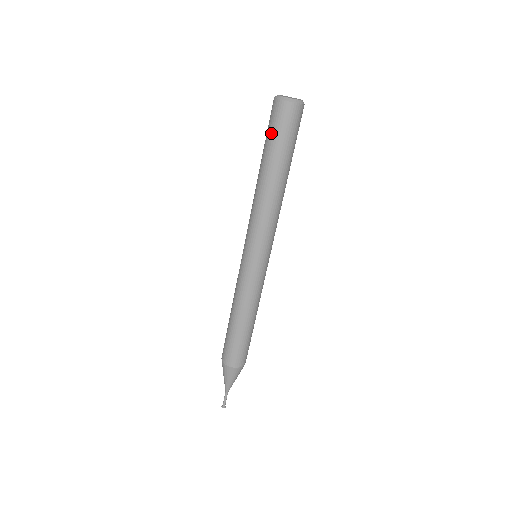
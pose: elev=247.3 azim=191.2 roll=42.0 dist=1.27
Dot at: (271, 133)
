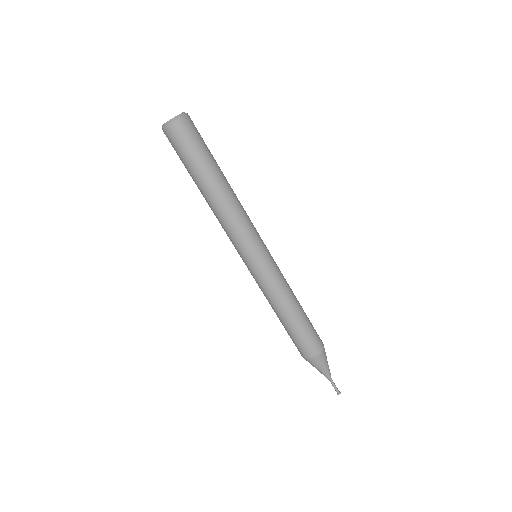
Dot at: (184, 155)
